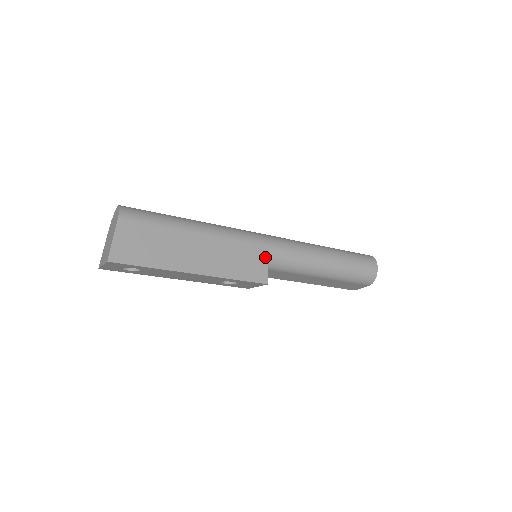
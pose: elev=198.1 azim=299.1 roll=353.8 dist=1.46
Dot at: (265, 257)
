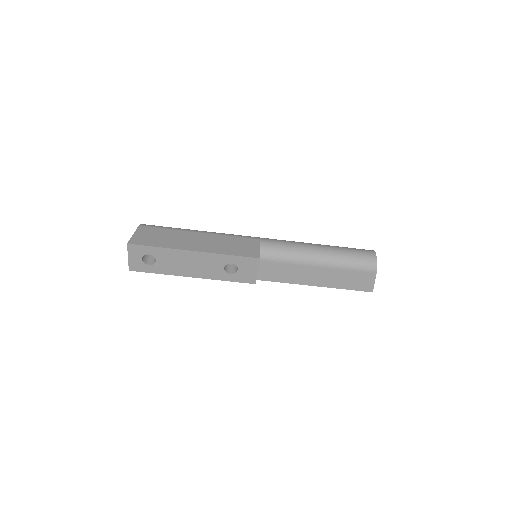
Dot at: (257, 245)
